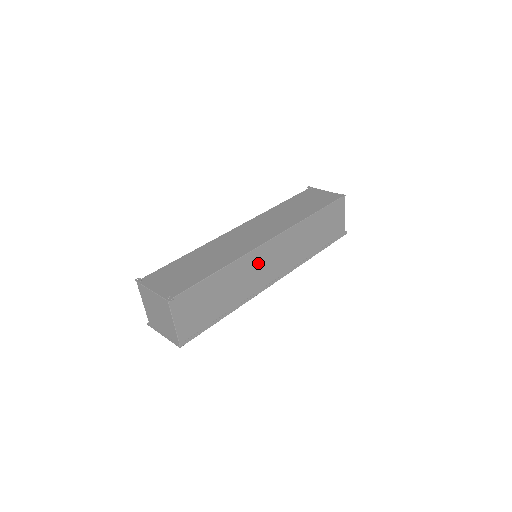
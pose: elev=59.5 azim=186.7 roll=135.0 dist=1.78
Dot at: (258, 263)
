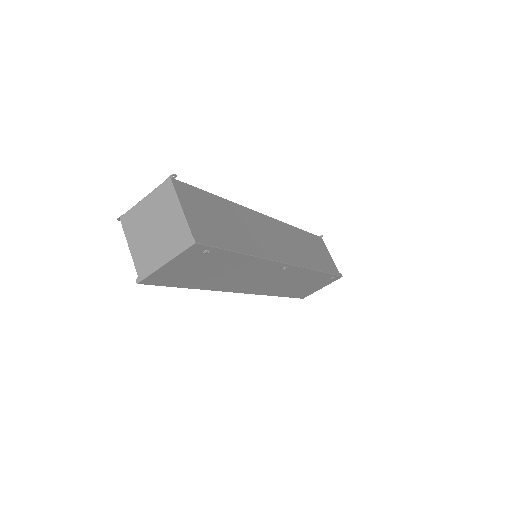
Dot at: (262, 228)
